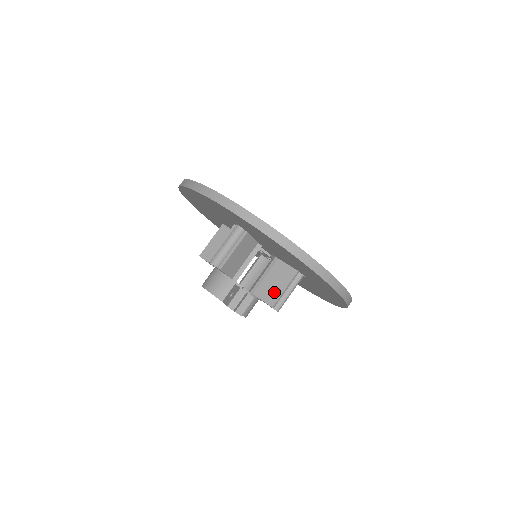
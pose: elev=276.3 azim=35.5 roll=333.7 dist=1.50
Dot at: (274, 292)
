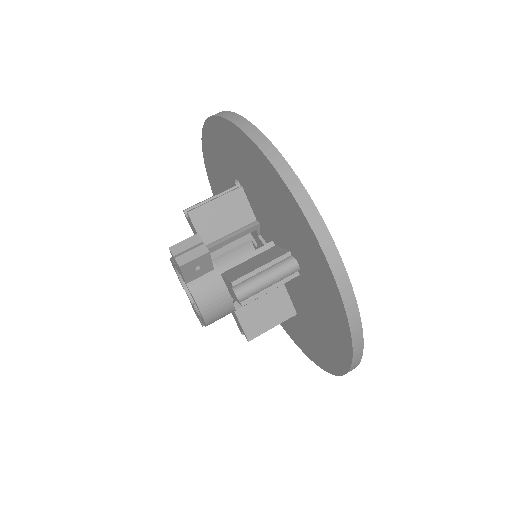
Dot at: (245, 270)
